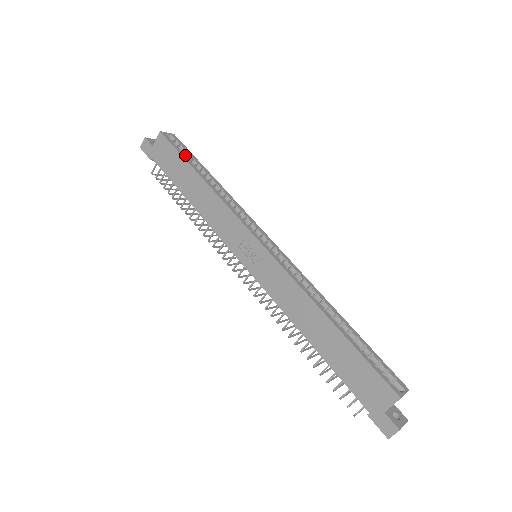
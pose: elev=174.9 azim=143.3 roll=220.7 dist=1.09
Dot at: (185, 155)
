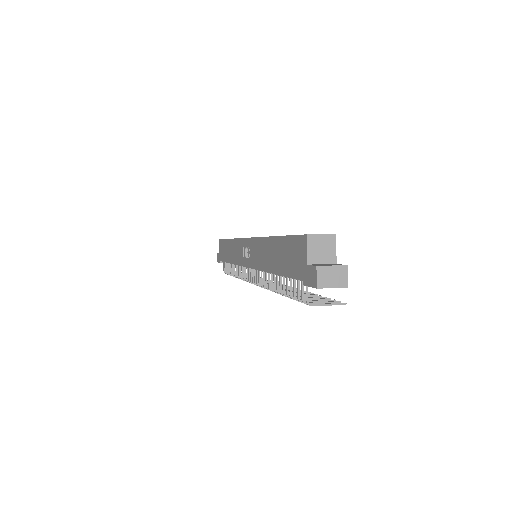
Dot at: occluded
